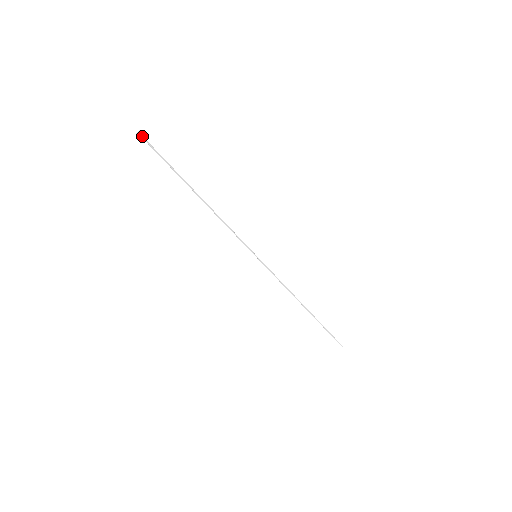
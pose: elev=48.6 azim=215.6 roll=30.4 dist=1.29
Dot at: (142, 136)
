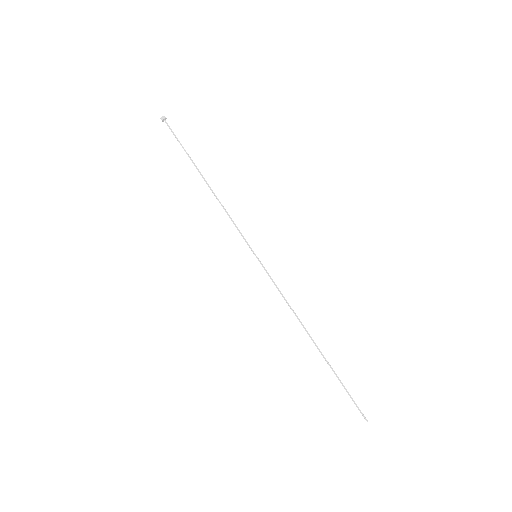
Dot at: (165, 120)
